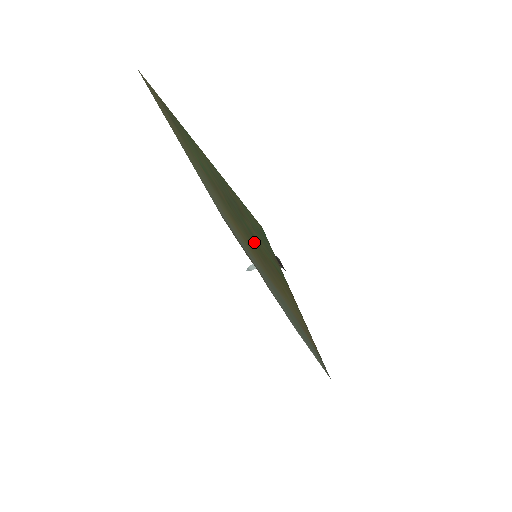
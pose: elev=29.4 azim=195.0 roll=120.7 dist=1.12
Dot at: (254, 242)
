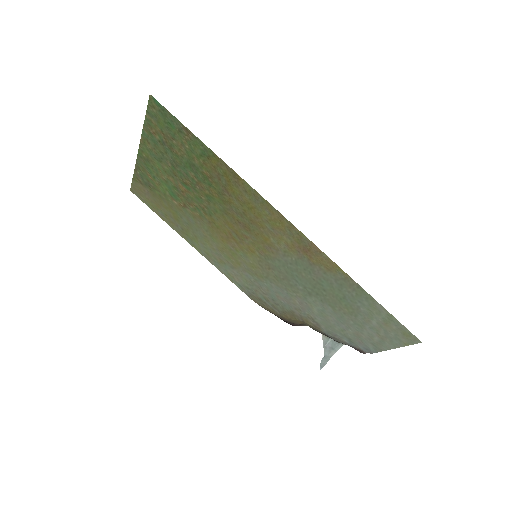
Dot at: (205, 184)
